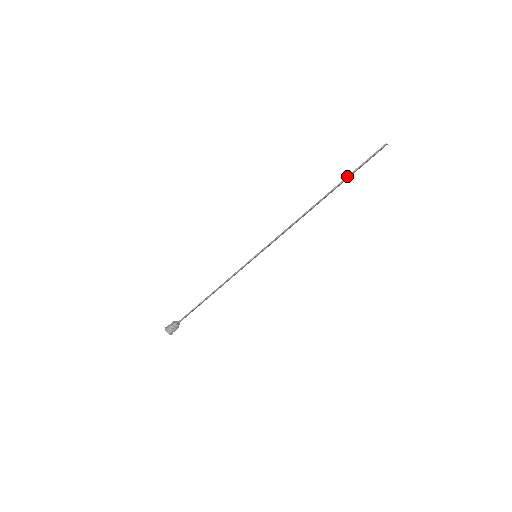
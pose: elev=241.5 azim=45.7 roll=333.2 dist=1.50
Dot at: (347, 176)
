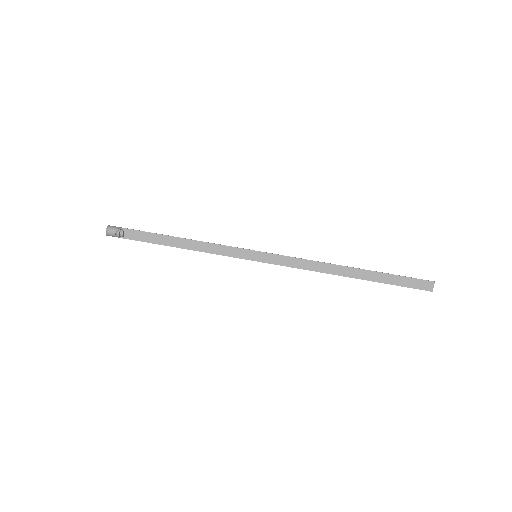
Dot at: (386, 273)
